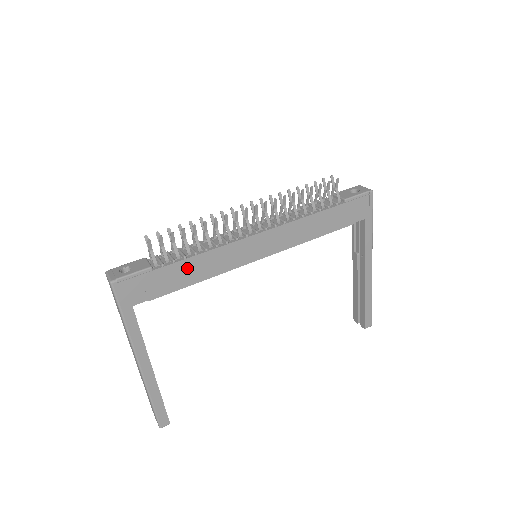
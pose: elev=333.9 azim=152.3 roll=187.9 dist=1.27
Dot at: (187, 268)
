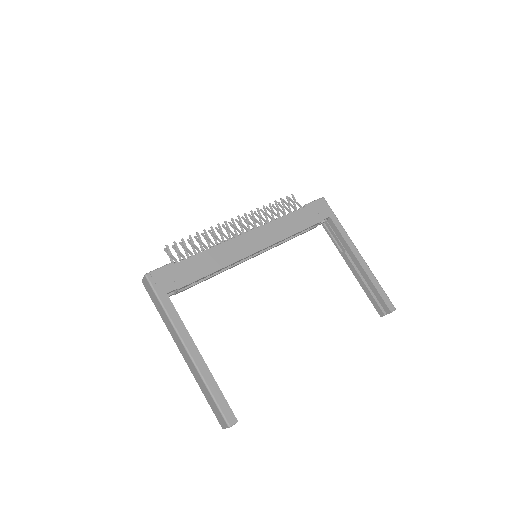
Dot at: (201, 261)
